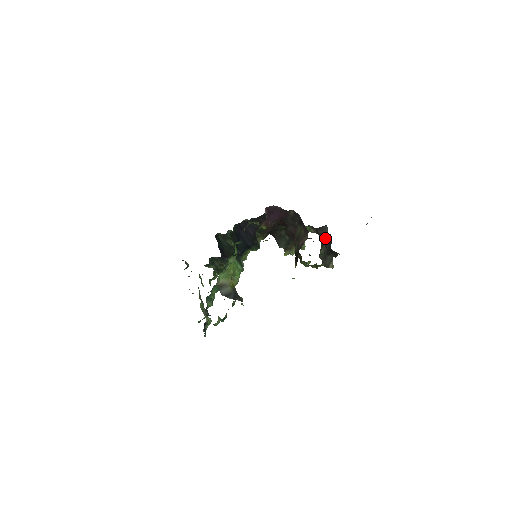
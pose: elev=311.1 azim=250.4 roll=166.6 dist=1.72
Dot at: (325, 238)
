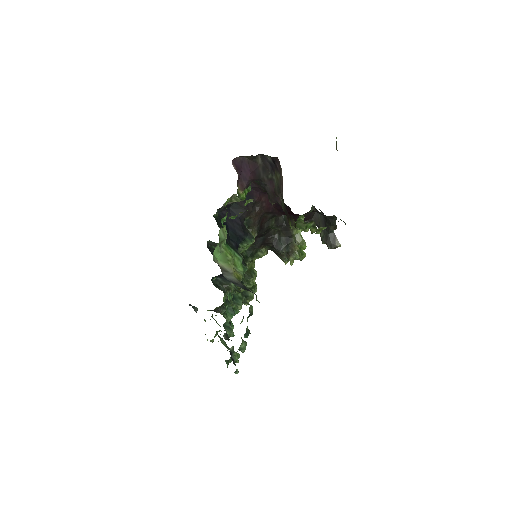
Dot at: (318, 220)
